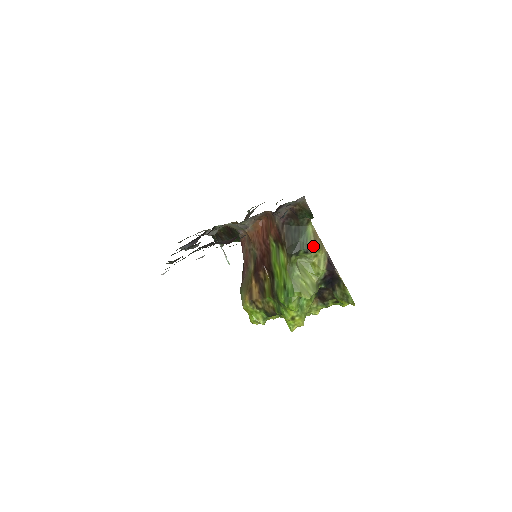
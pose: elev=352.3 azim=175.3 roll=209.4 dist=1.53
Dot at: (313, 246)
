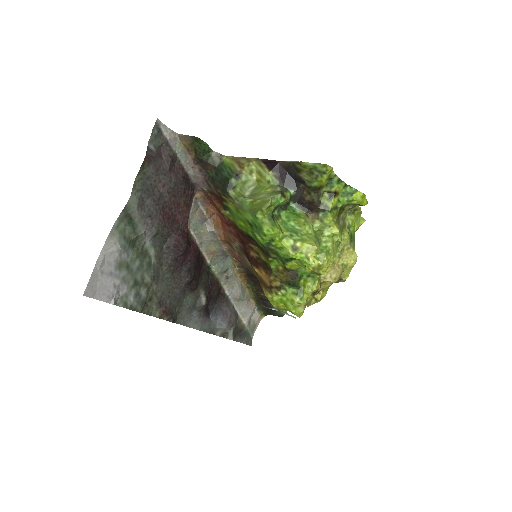
Dot at: (239, 167)
